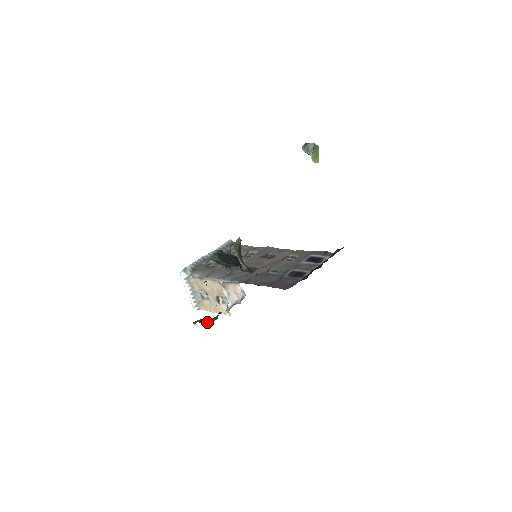
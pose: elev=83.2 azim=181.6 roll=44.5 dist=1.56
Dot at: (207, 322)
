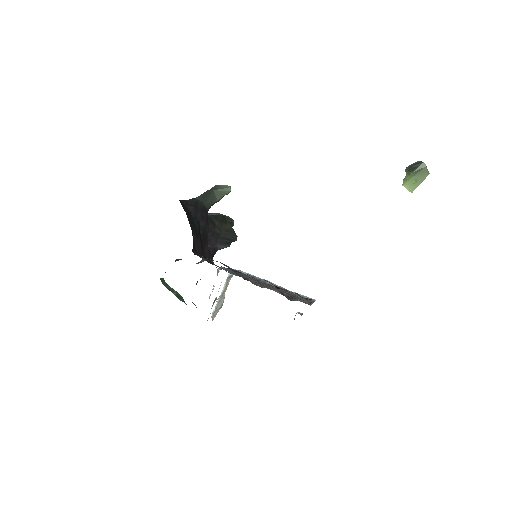
Dot at: (168, 287)
